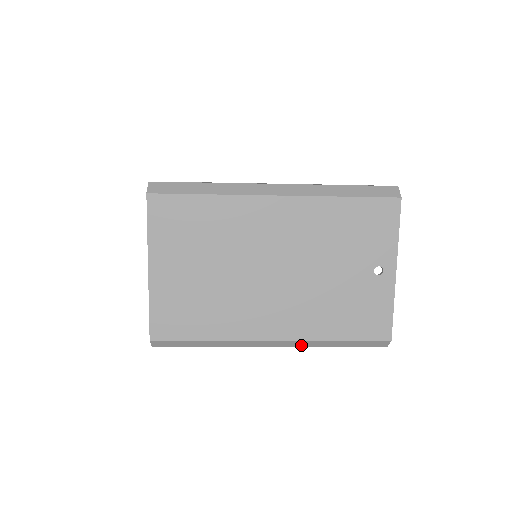
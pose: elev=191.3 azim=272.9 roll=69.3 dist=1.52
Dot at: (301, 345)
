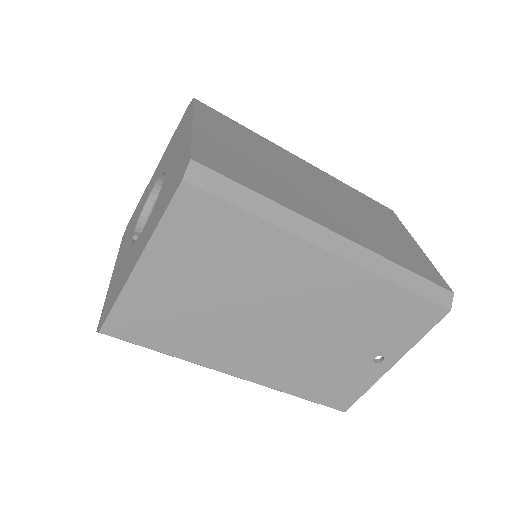
Dot at: occluded
